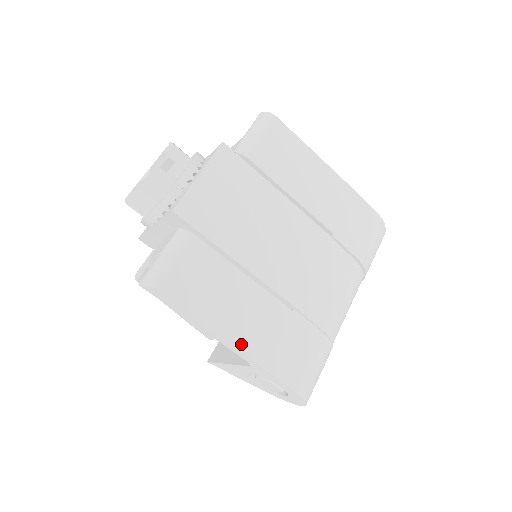
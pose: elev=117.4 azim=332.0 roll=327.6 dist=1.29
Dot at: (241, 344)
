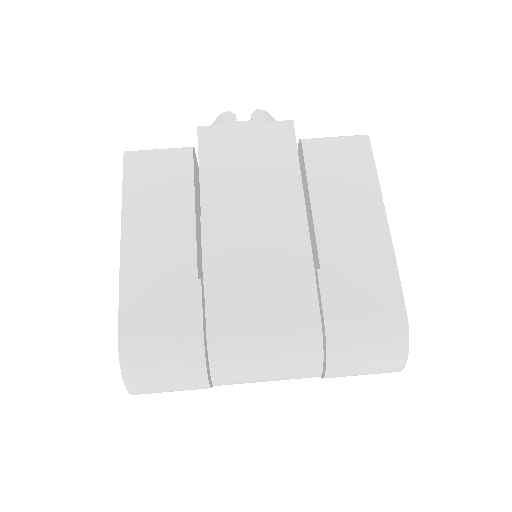
Dot at: (128, 249)
